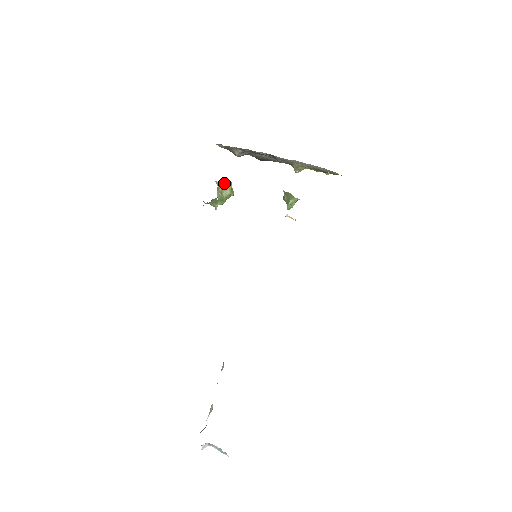
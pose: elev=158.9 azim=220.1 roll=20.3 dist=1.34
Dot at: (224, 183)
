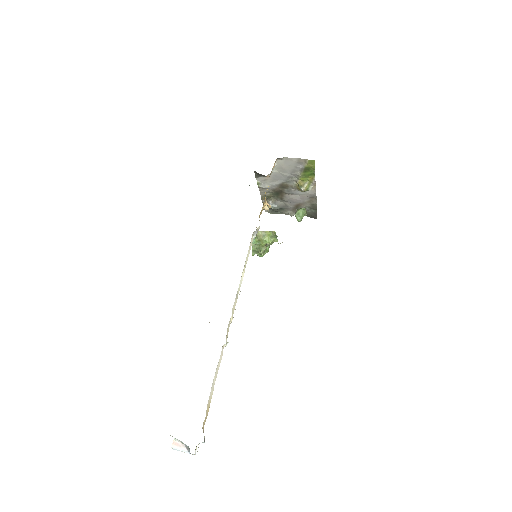
Dot at: (264, 231)
